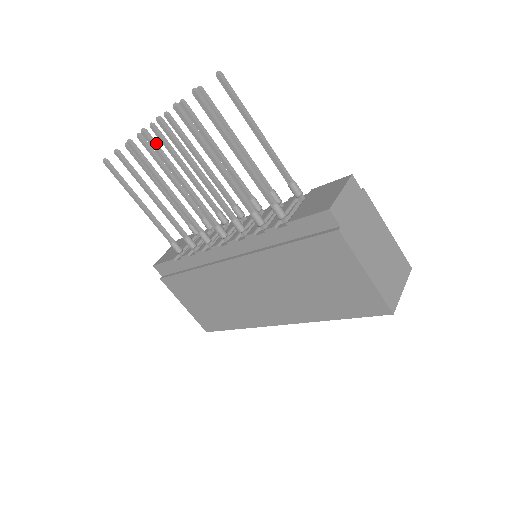
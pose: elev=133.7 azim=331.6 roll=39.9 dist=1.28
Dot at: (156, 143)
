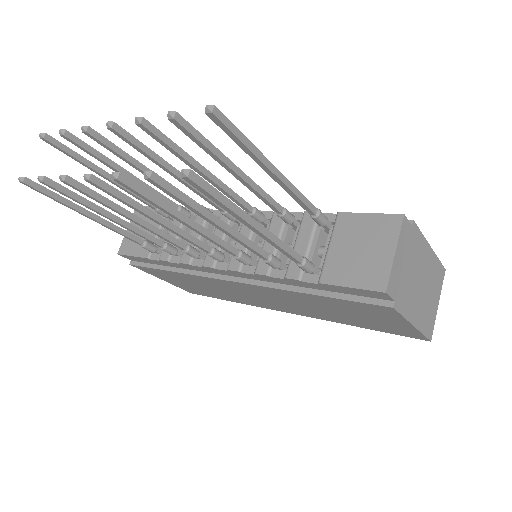
Dot at: (111, 187)
